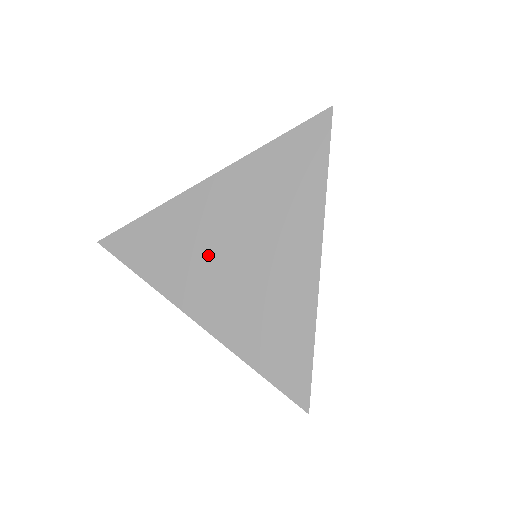
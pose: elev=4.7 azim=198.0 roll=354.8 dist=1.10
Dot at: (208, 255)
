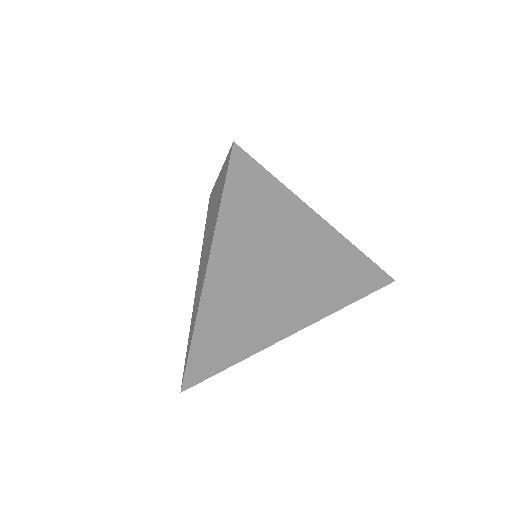
Dot at: (201, 274)
